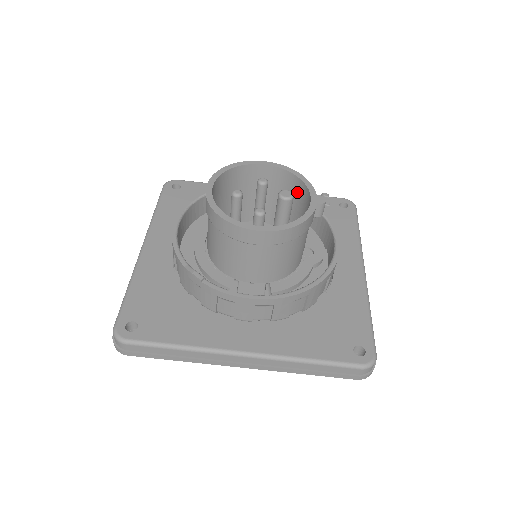
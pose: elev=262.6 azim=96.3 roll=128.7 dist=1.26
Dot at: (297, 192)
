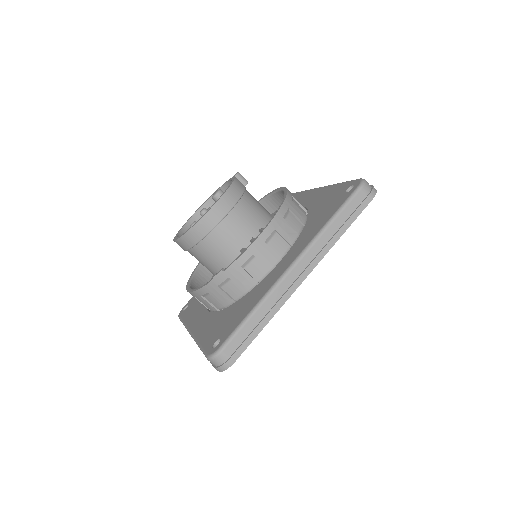
Dot at: occluded
